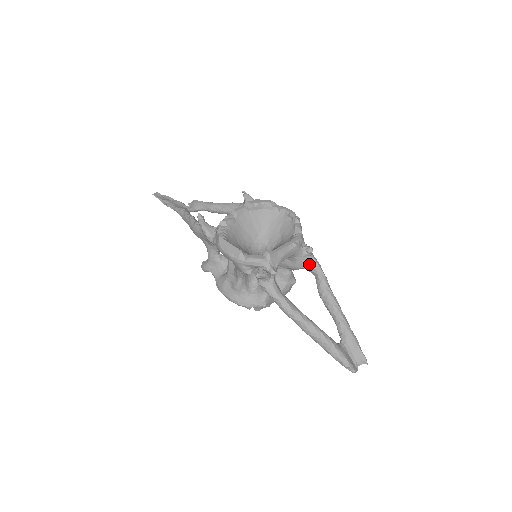
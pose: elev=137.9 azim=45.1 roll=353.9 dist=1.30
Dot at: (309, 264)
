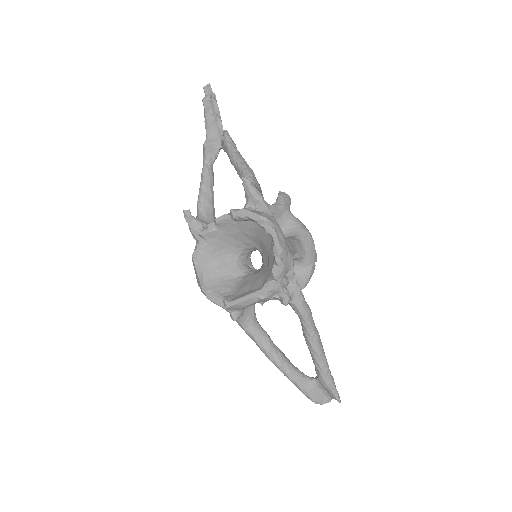
Dot at: occluded
